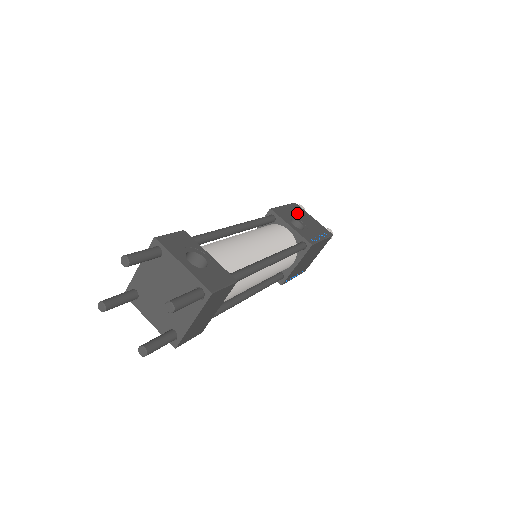
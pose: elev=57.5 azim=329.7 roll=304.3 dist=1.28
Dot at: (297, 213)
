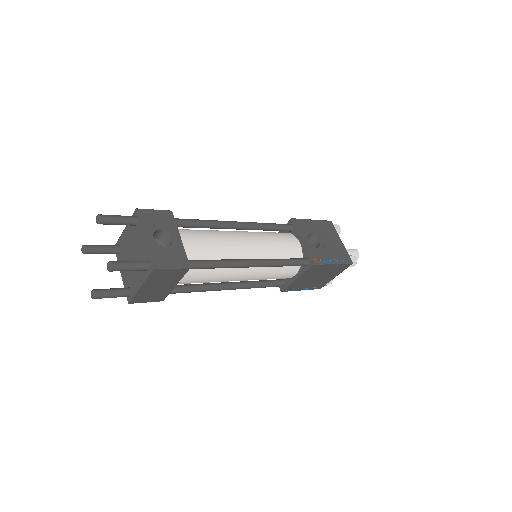
Dot at: (323, 231)
